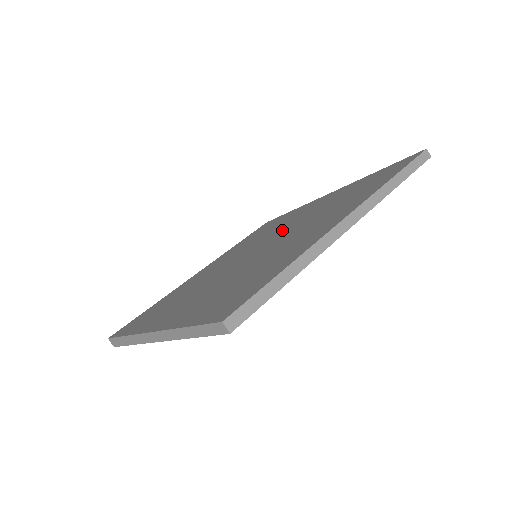
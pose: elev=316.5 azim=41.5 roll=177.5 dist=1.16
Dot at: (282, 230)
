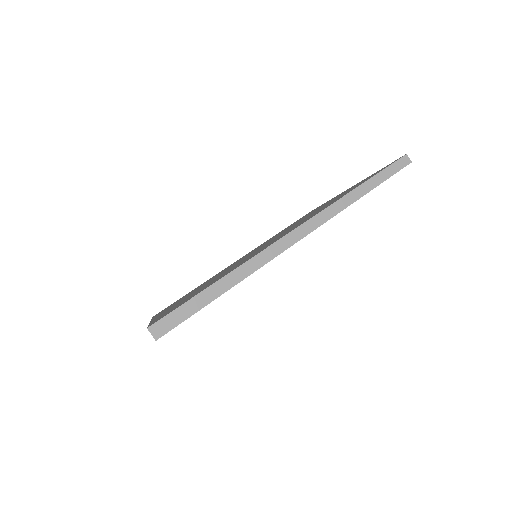
Dot at: occluded
